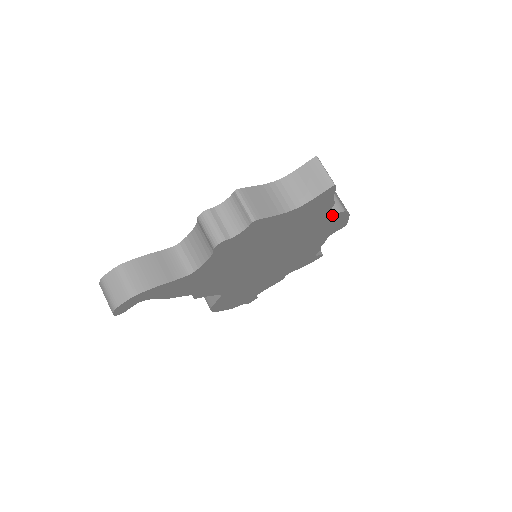
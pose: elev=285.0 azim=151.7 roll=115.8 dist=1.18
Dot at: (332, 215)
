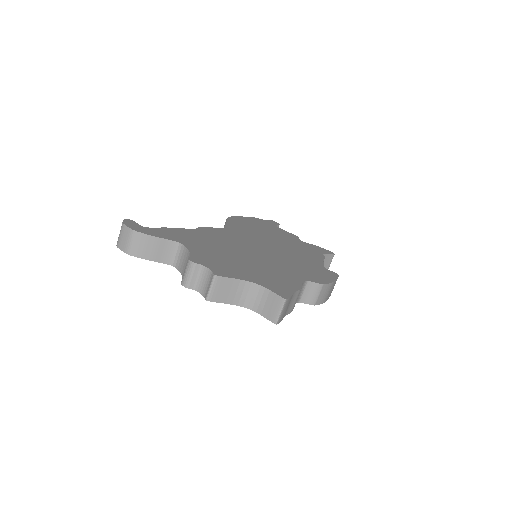
Dot at: (301, 302)
